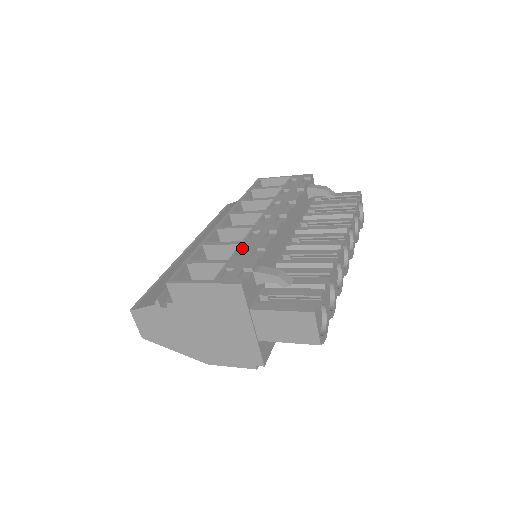
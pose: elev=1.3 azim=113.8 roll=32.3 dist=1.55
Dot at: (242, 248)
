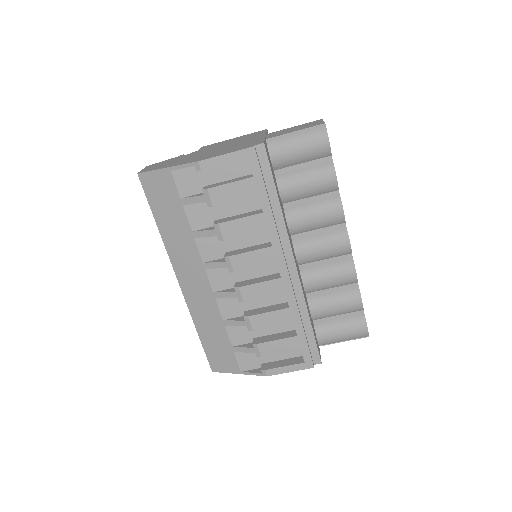
Dot at: occluded
